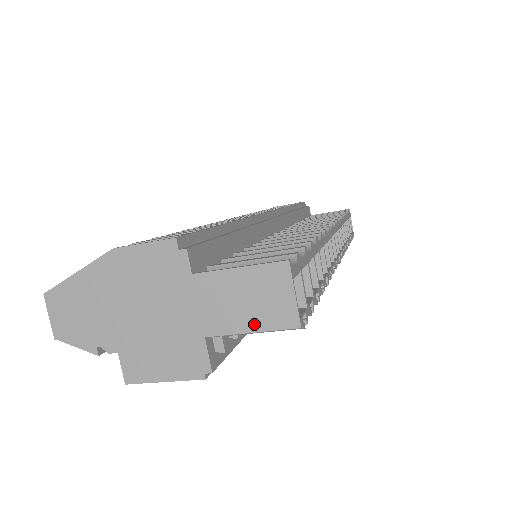
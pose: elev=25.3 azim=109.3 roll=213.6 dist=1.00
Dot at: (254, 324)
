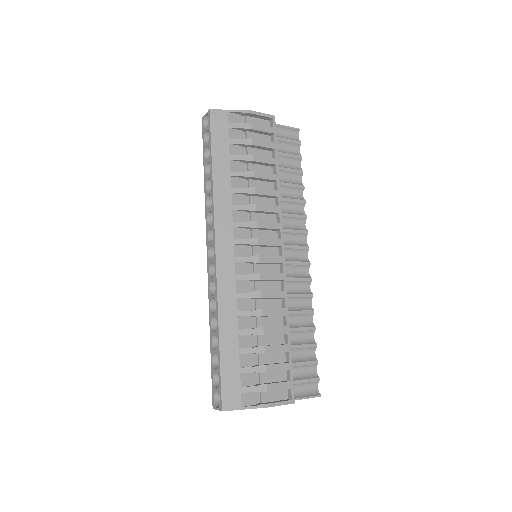
Dot at: occluded
